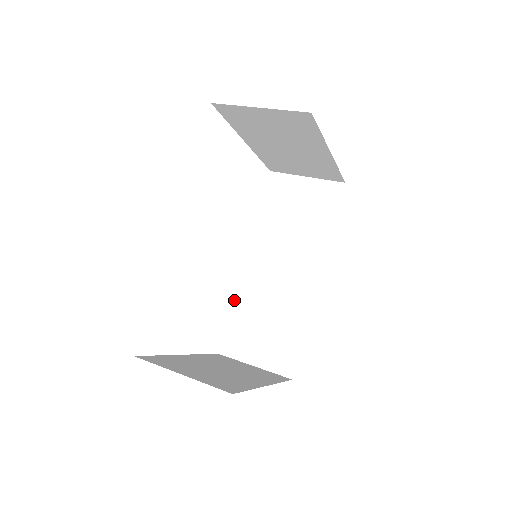
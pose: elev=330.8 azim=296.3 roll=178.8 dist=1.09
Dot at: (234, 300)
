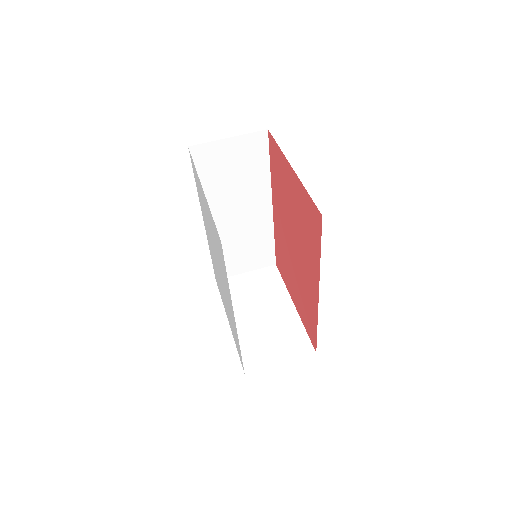
Dot at: occluded
